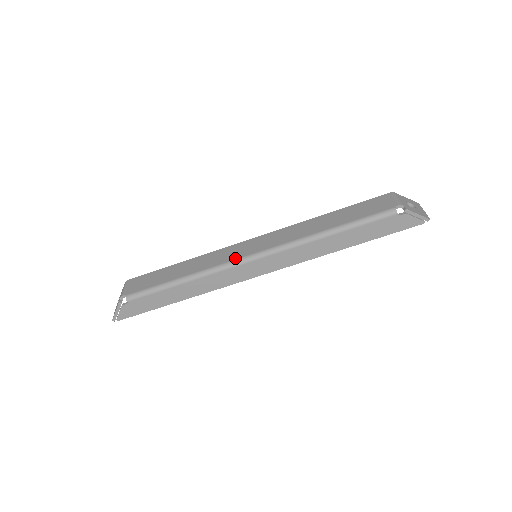
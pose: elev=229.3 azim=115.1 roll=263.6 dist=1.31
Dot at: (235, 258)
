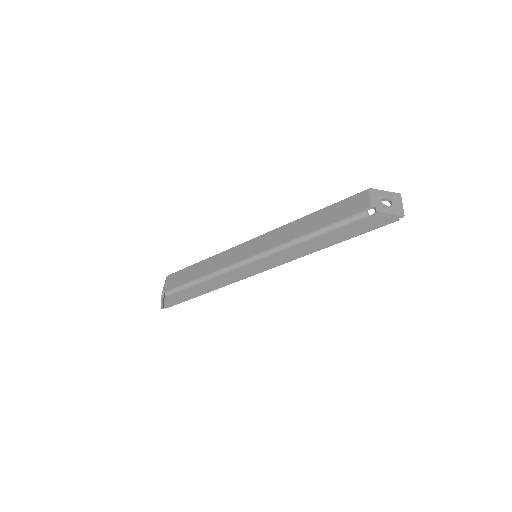
Dot at: (238, 260)
